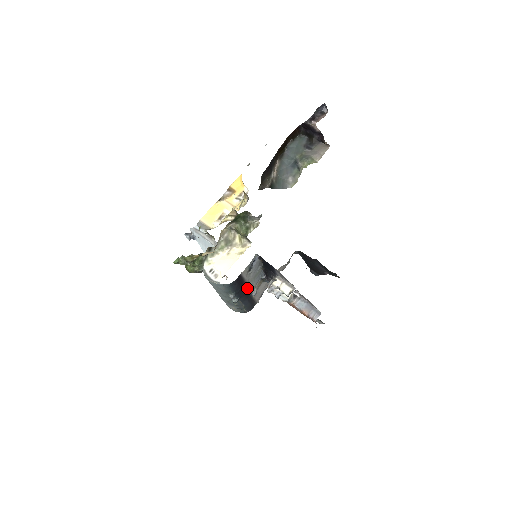
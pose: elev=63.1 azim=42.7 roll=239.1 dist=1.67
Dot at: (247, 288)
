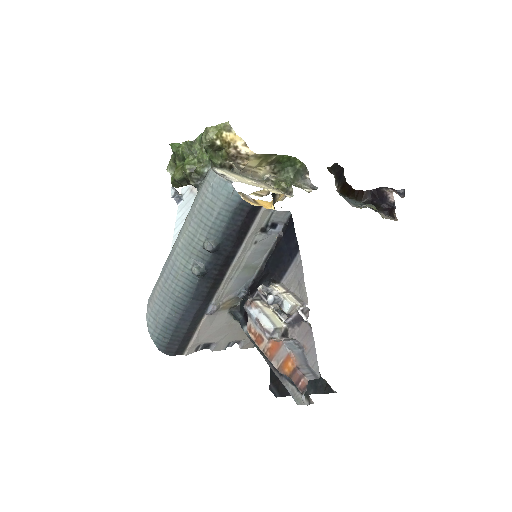
Dot at: (224, 273)
